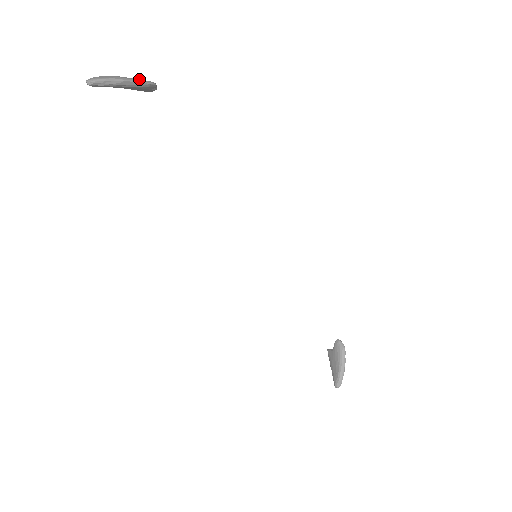
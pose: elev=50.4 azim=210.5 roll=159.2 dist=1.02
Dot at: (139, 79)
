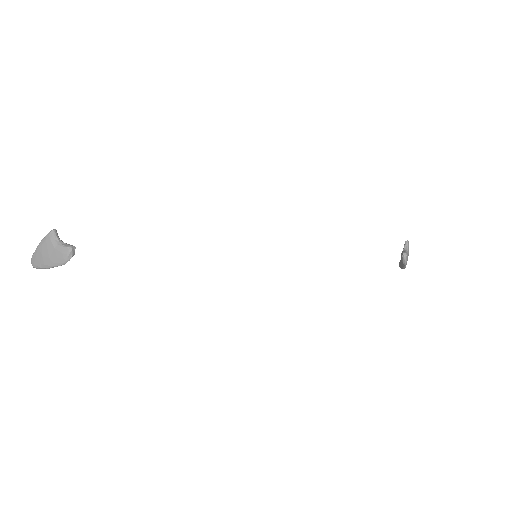
Dot at: (56, 261)
